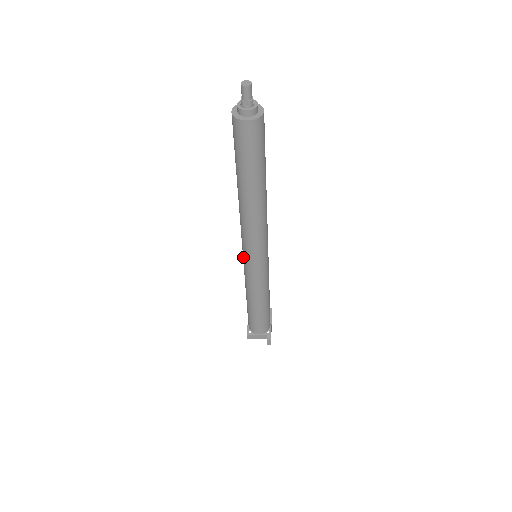
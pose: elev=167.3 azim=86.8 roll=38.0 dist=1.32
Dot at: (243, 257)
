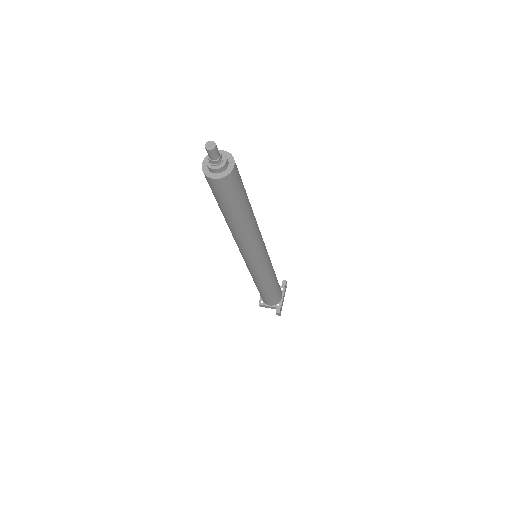
Dot at: occluded
